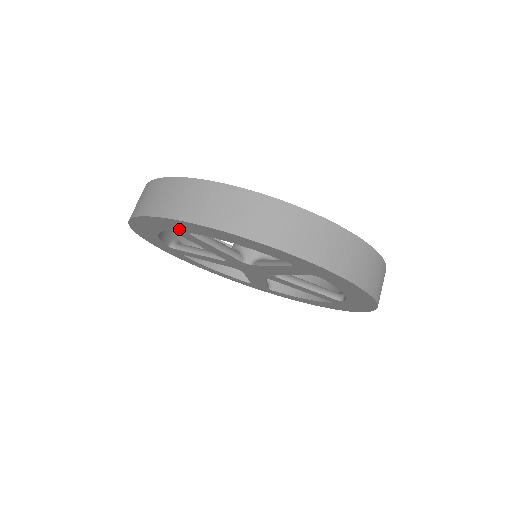
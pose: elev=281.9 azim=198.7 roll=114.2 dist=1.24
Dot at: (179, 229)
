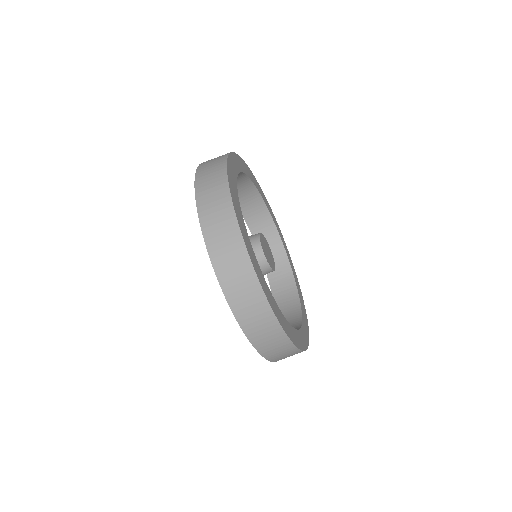
Dot at: occluded
